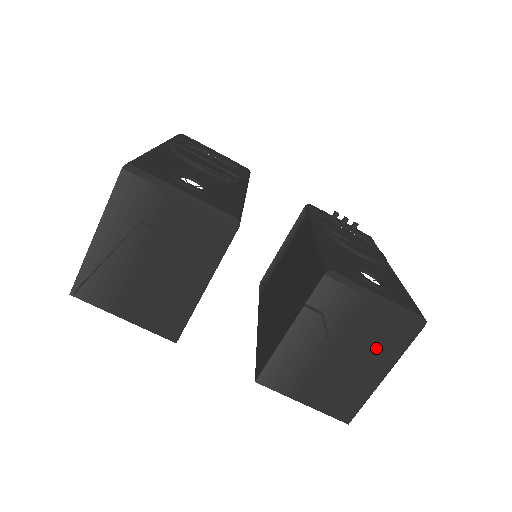
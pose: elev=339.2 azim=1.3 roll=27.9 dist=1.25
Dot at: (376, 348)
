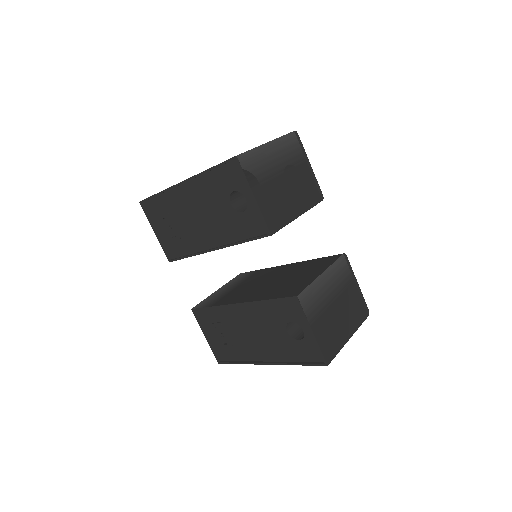
Dot at: (350, 315)
